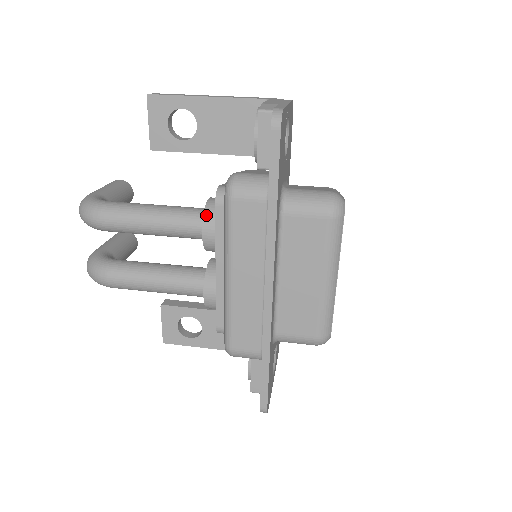
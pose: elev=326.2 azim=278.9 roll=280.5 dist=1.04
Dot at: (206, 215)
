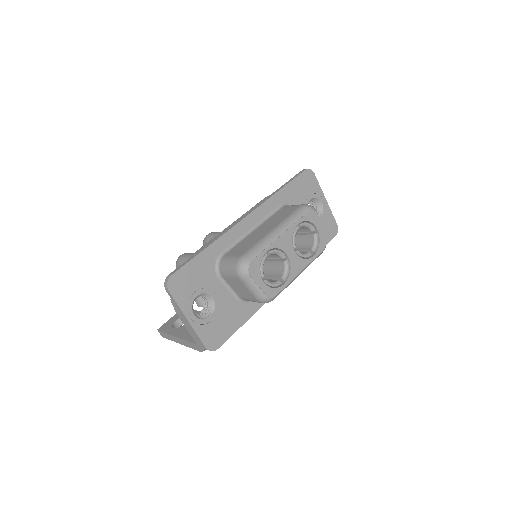
Dot at: occluded
